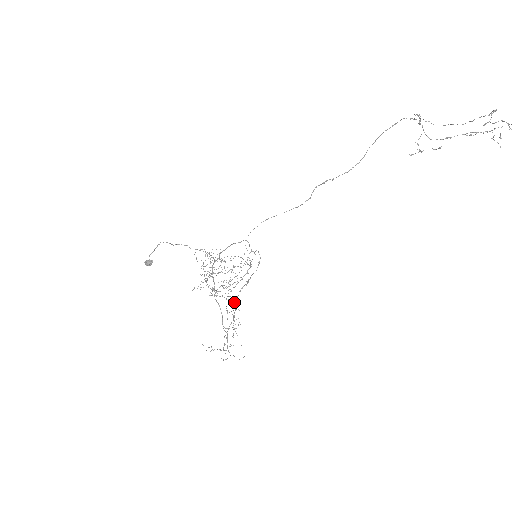
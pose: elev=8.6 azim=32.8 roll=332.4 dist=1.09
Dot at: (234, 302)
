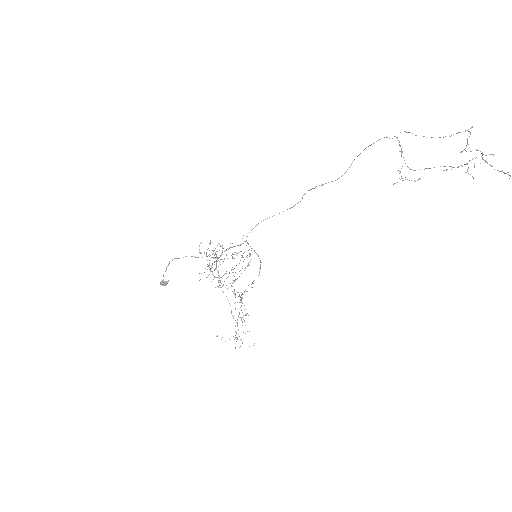
Dot at: (241, 299)
